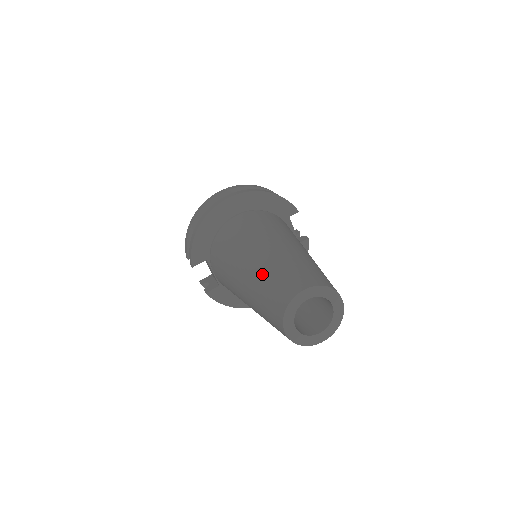
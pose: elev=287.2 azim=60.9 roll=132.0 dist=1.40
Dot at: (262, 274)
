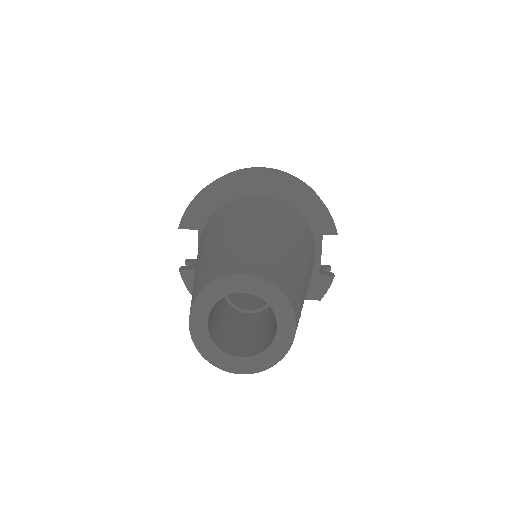
Dot at: (221, 245)
